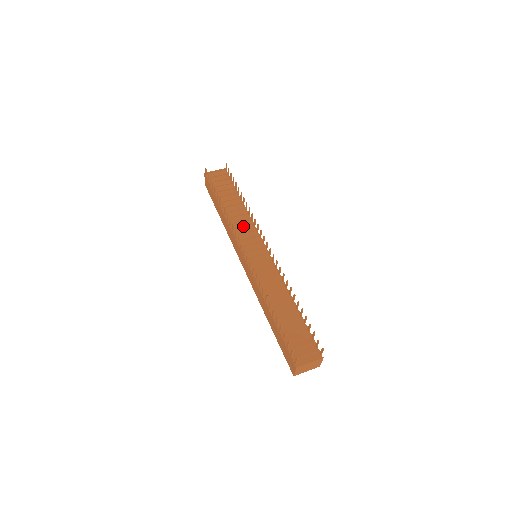
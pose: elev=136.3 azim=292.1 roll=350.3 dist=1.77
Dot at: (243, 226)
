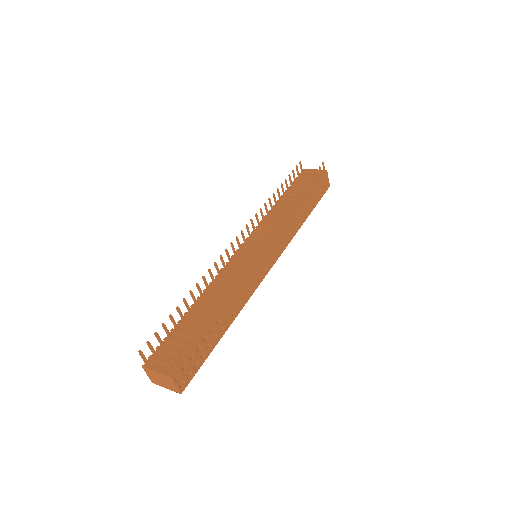
Dot at: (273, 223)
